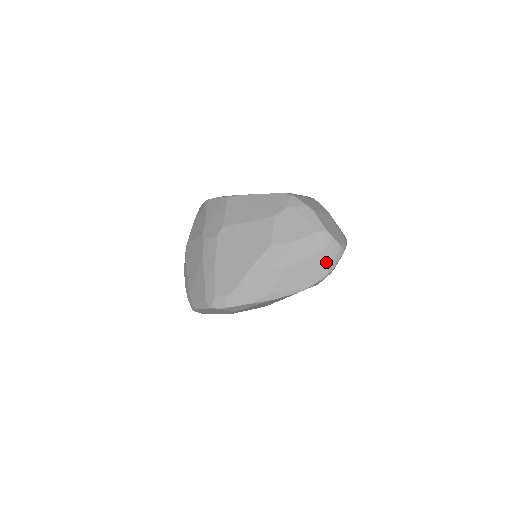
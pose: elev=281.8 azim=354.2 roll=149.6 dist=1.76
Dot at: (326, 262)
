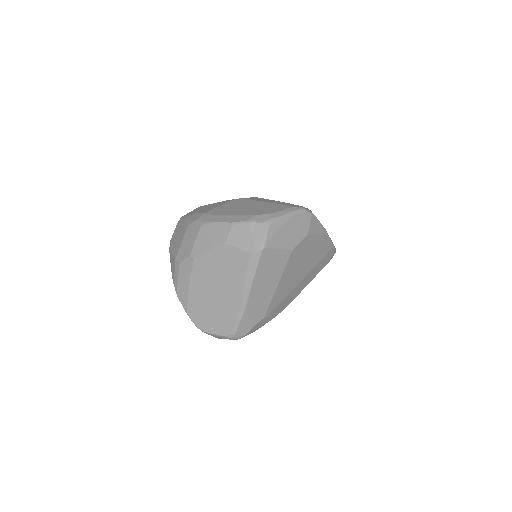
Dot at: occluded
